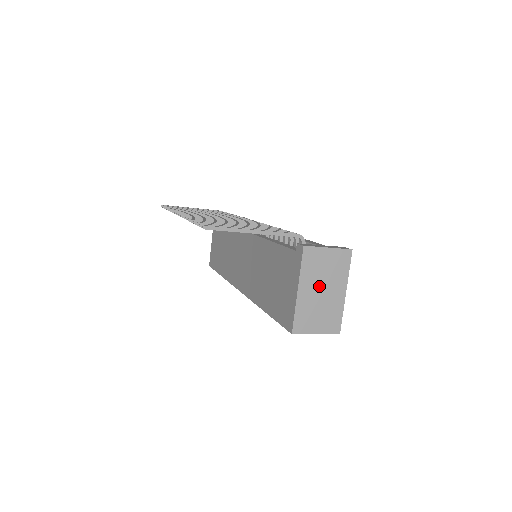
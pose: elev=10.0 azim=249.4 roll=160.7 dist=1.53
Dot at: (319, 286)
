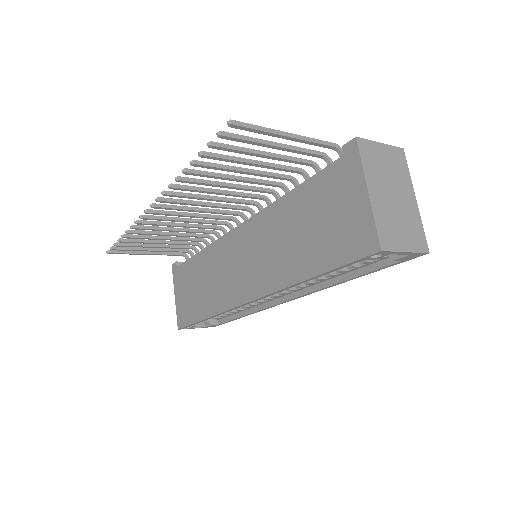
Dot at: (387, 188)
